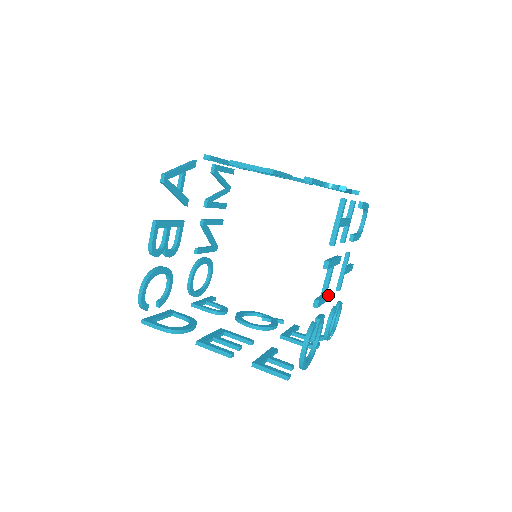
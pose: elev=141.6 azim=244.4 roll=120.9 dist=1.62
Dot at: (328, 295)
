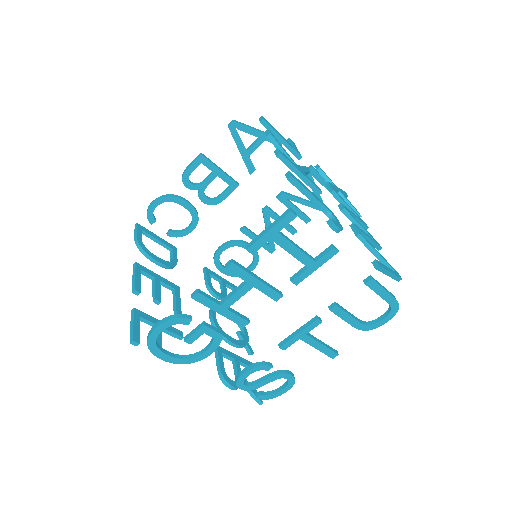
Dot at: (235, 315)
